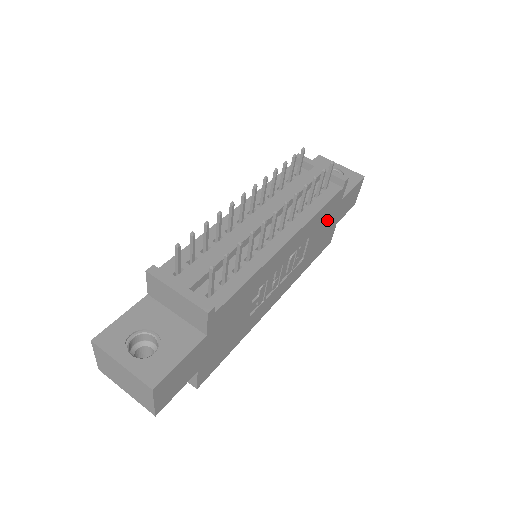
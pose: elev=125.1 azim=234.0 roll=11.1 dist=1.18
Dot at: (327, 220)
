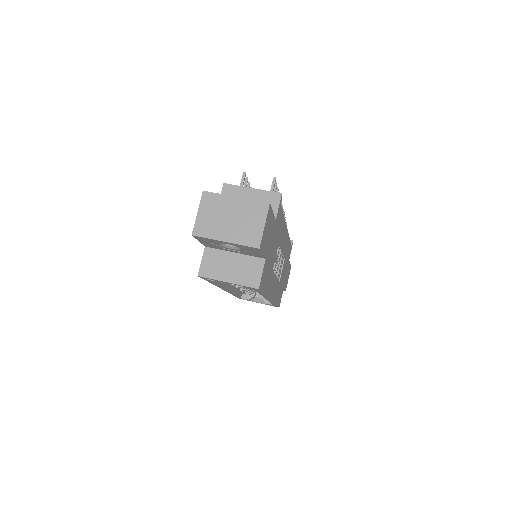
Dot at: (286, 265)
